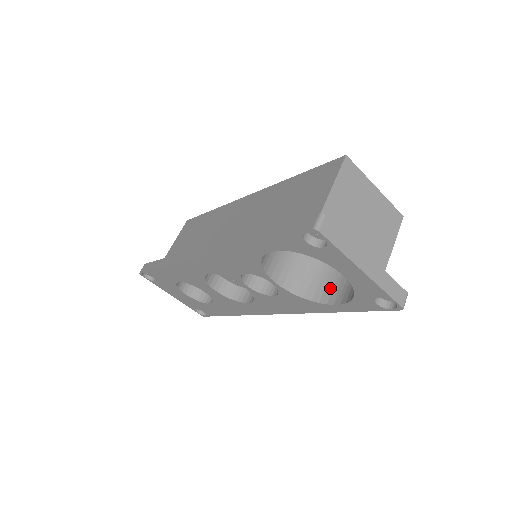
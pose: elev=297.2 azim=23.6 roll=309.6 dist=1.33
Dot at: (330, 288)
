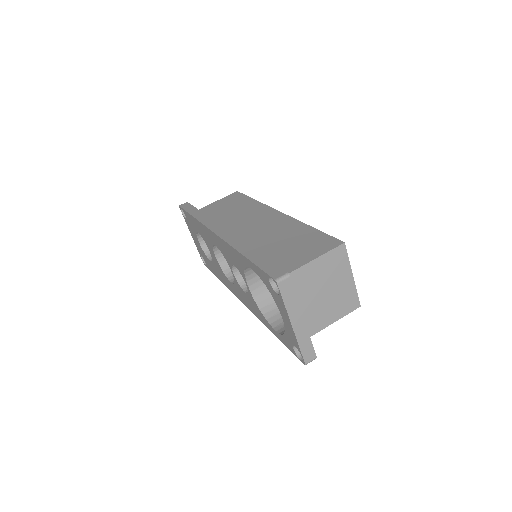
Dot at: occluded
